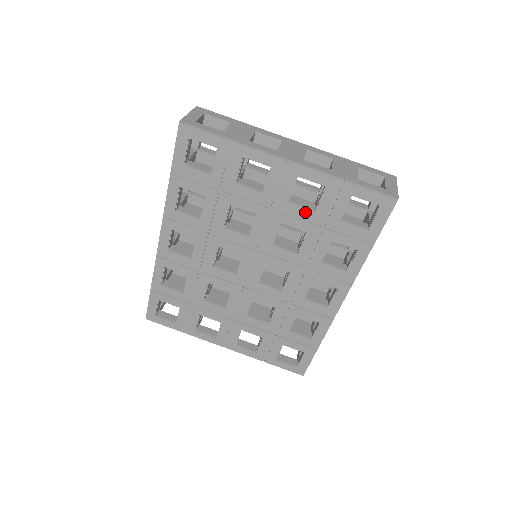
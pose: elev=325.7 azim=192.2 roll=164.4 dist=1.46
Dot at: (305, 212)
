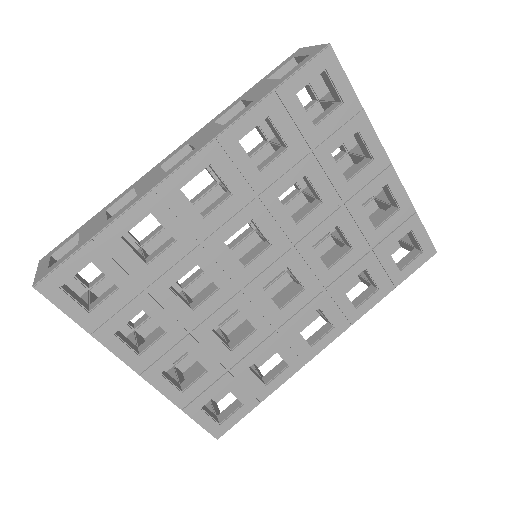
Dot at: (367, 225)
